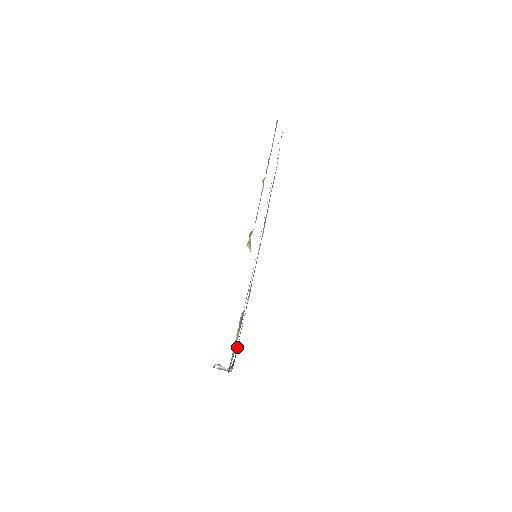
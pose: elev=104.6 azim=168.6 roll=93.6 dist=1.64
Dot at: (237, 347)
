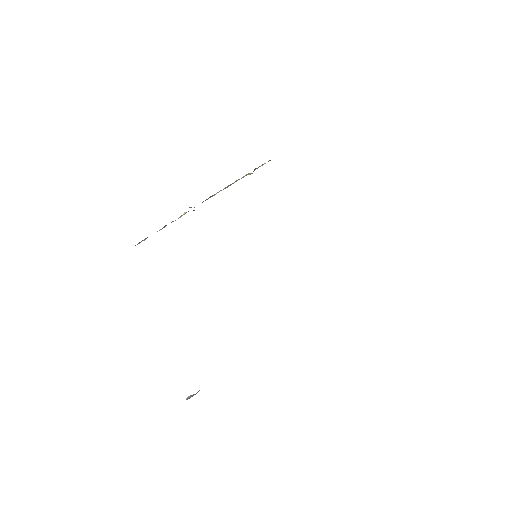
Dot at: occluded
